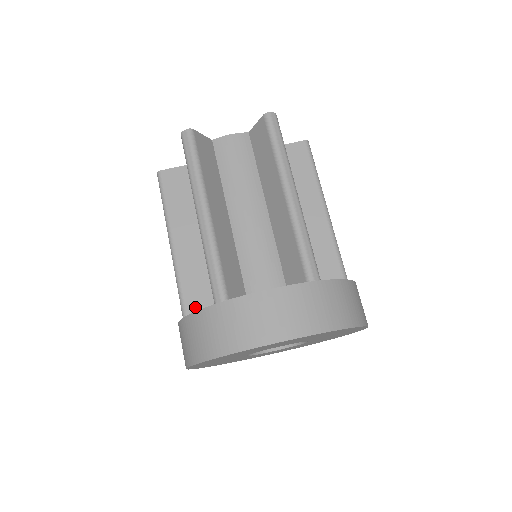
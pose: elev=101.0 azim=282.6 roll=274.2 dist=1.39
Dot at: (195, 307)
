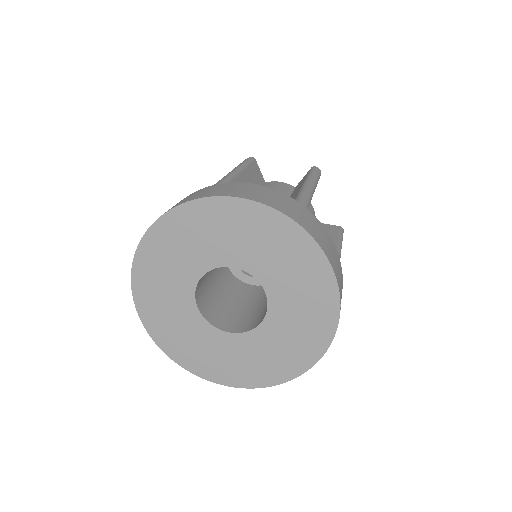
Dot at: occluded
